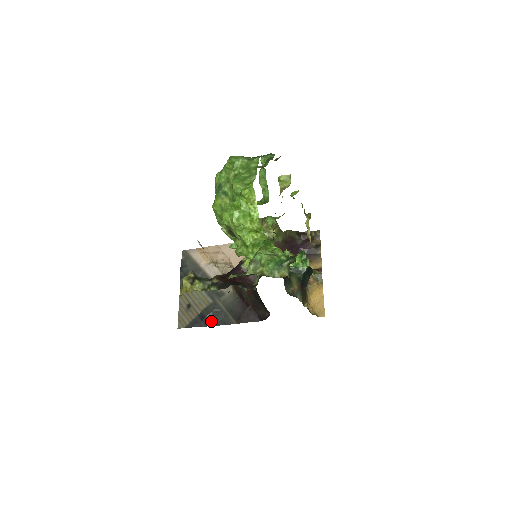
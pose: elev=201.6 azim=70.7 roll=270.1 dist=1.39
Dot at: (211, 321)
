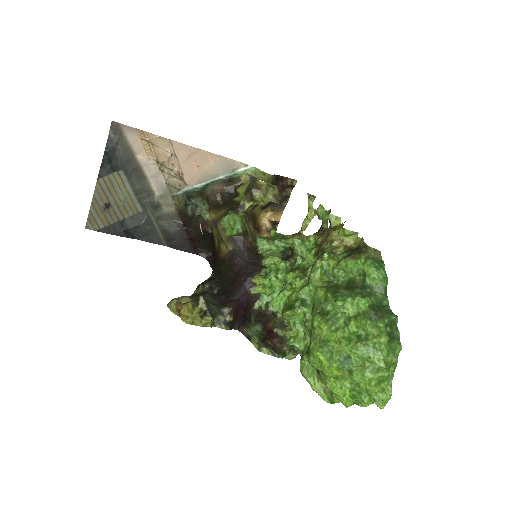
Dot at: (135, 234)
